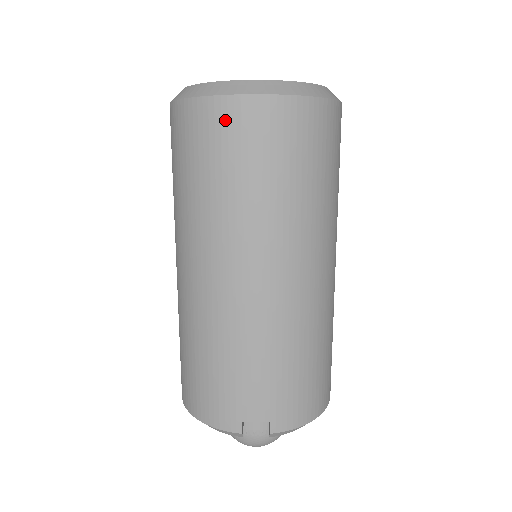
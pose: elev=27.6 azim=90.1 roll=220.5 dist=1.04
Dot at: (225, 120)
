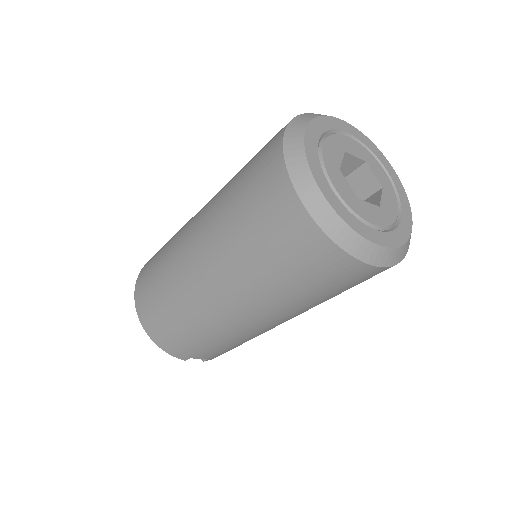
Dot at: (336, 266)
